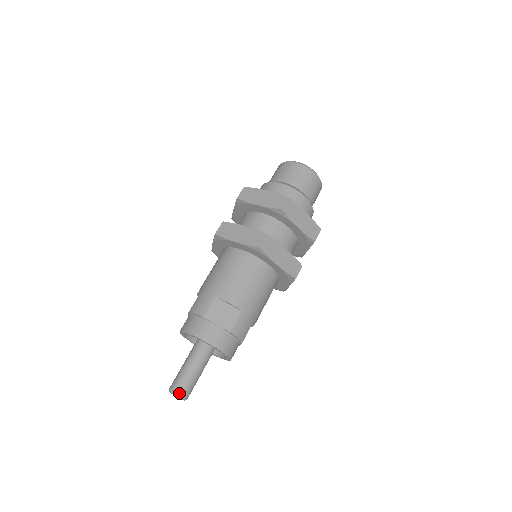
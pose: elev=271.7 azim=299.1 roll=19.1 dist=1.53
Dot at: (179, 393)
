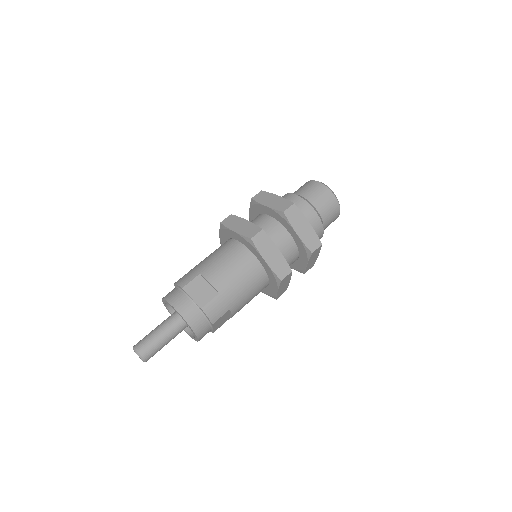
Dot at: (139, 351)
